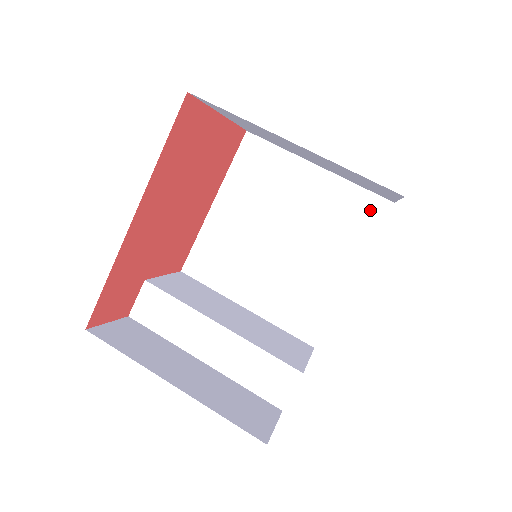
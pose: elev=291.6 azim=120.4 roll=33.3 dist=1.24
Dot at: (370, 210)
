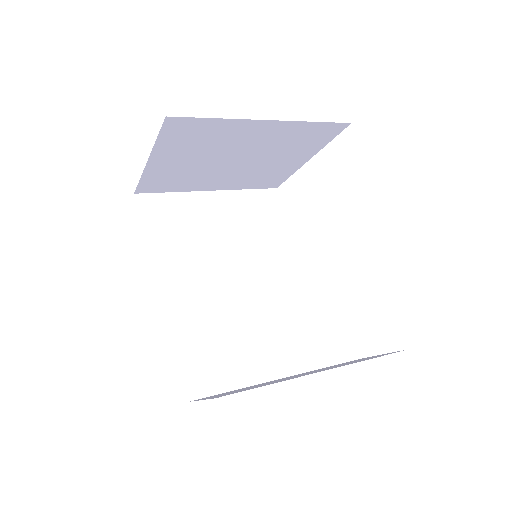
Dot at: (267, 202)
